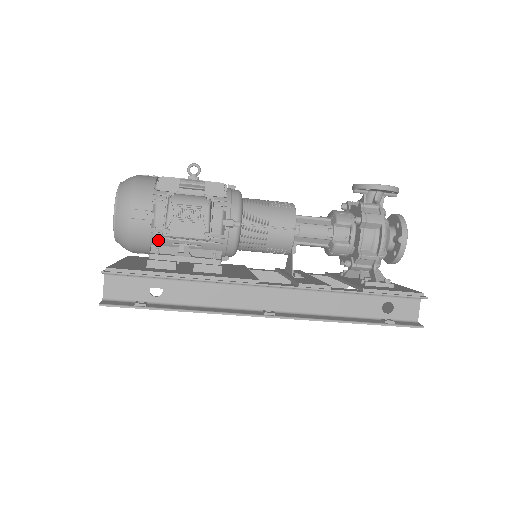
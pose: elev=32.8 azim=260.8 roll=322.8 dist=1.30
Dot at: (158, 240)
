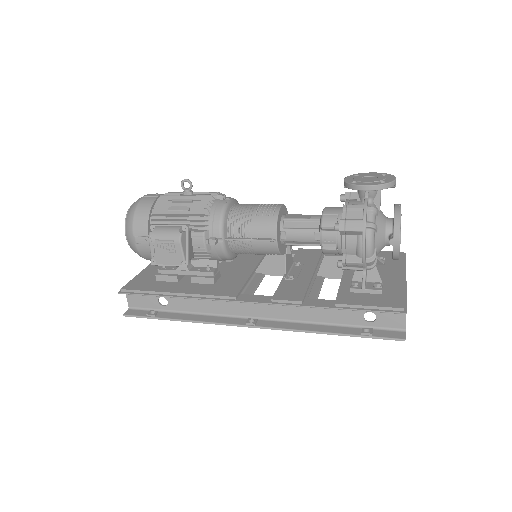
Dot at: occluded
